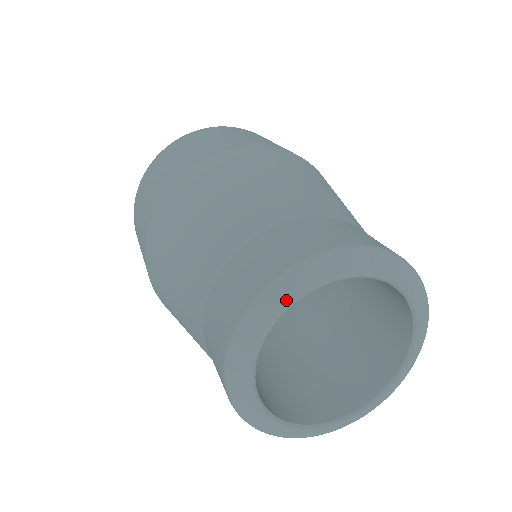
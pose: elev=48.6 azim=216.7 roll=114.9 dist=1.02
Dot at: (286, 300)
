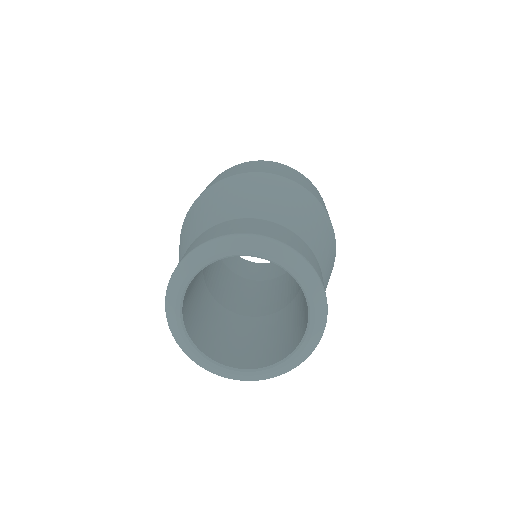
Dot at: (256, 249)
